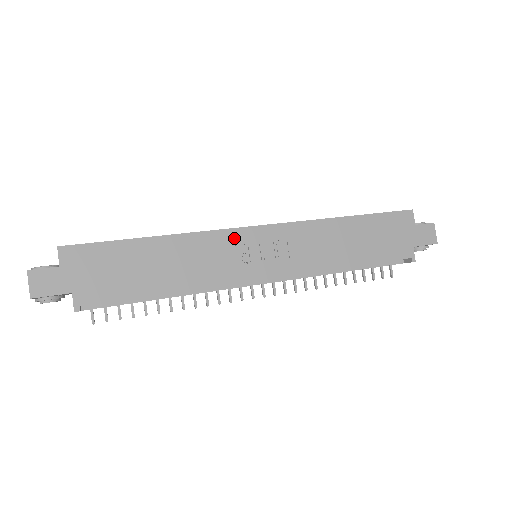
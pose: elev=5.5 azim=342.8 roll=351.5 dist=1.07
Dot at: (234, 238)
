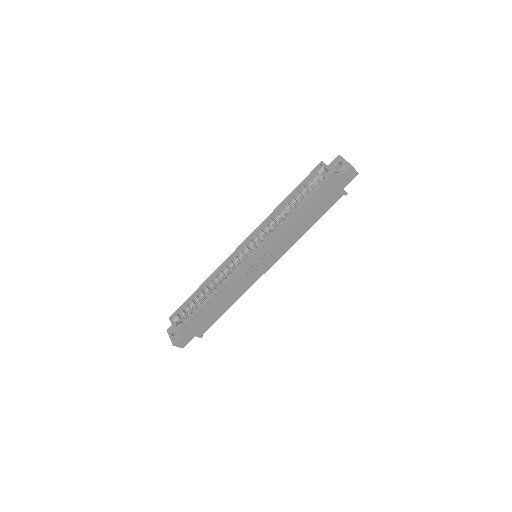
Dot at: (243, 270)
